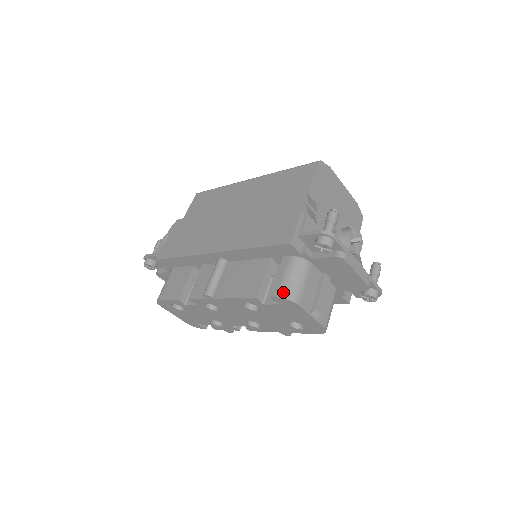
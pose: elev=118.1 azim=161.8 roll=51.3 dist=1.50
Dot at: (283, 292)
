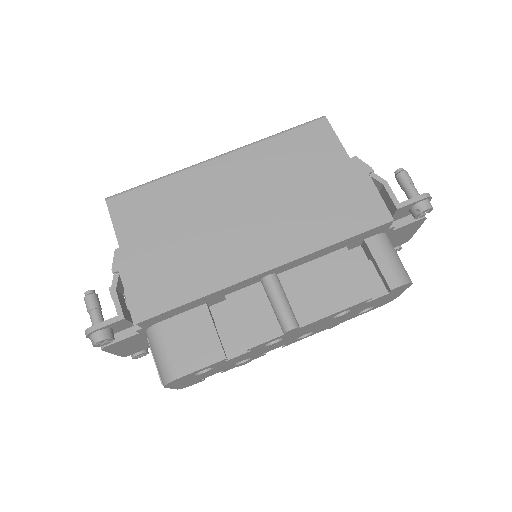
Dot at: (402, 277)
